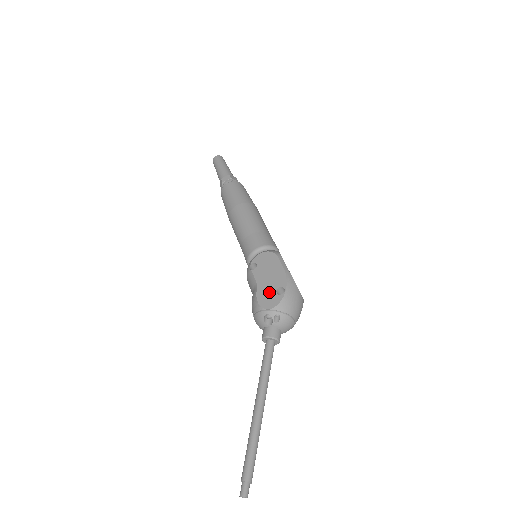
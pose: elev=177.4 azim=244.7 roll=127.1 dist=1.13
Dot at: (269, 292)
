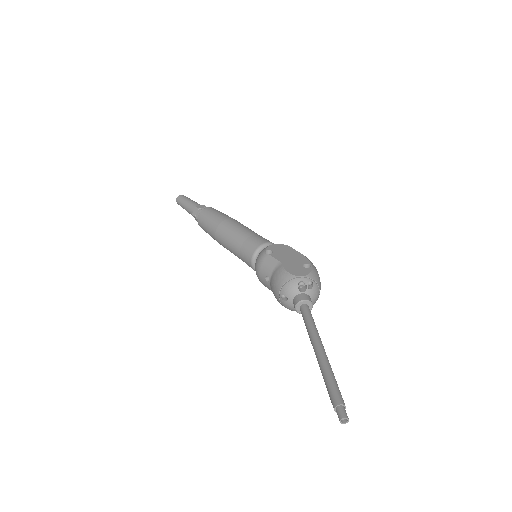
Dot at: (296, 266)
